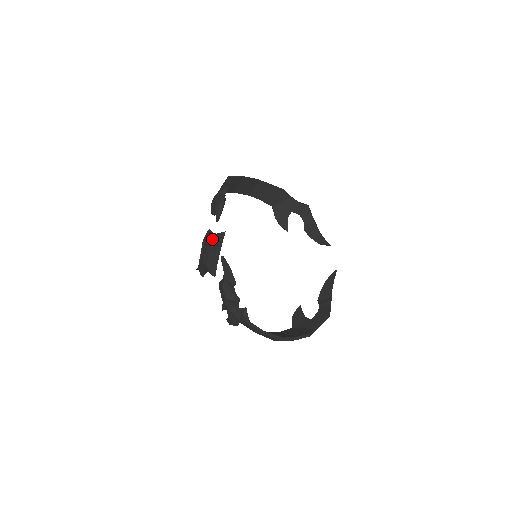
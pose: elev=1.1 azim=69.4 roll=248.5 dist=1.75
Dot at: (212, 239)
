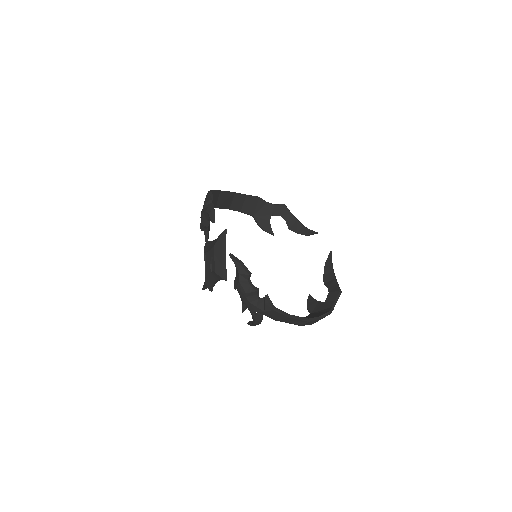
Dot at: (215, 242)
